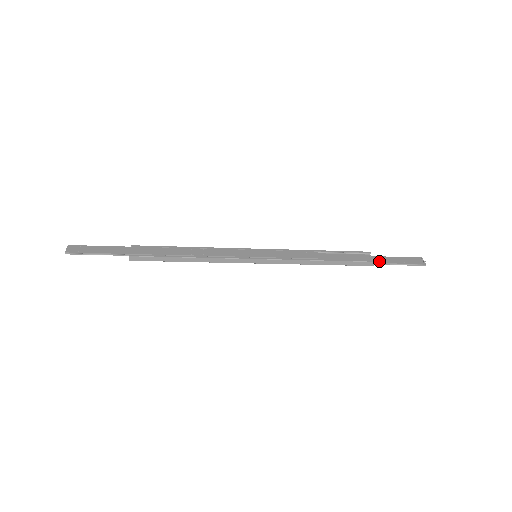
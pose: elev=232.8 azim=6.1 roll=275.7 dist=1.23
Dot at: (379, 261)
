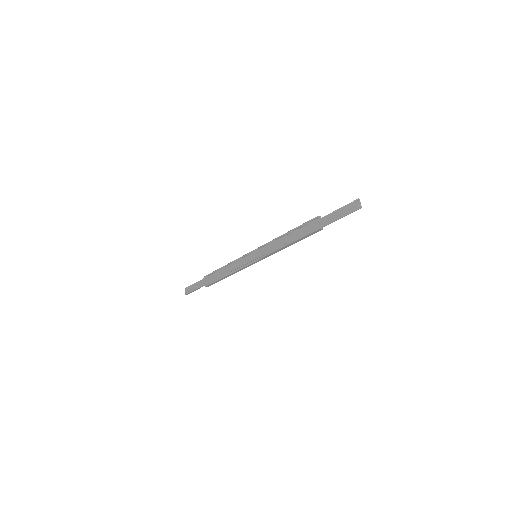
Dot at: (326, 222)
